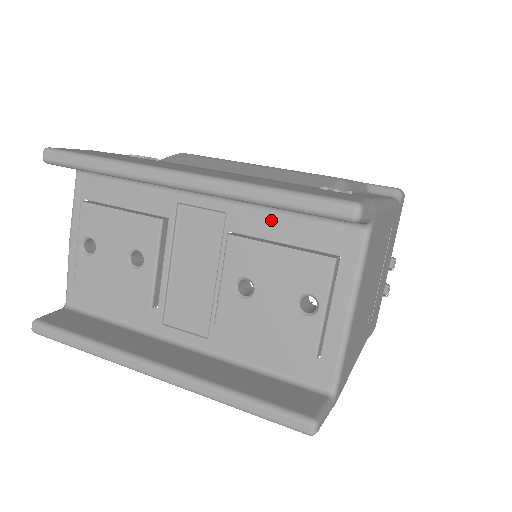
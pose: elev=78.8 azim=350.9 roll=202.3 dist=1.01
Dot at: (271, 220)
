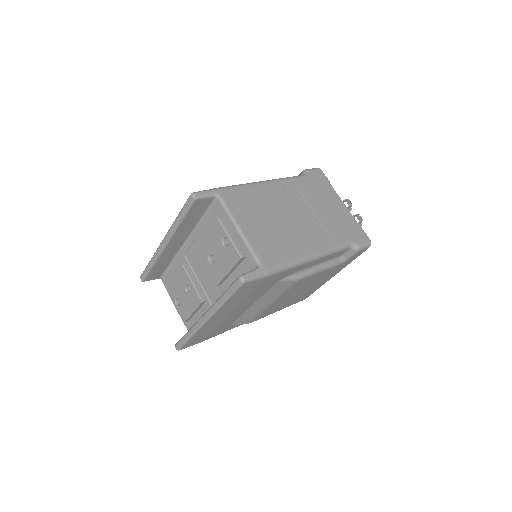
Dot at: (202, 228)
